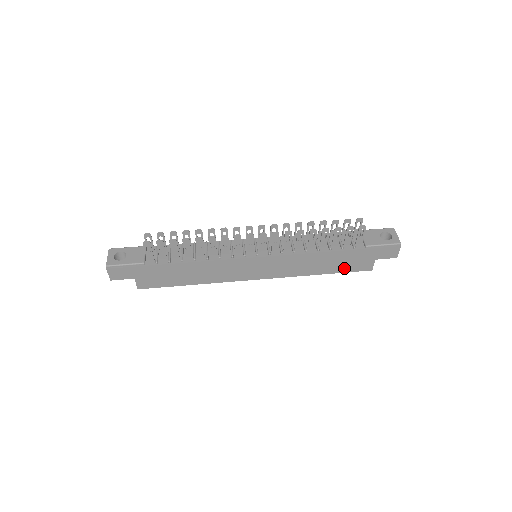
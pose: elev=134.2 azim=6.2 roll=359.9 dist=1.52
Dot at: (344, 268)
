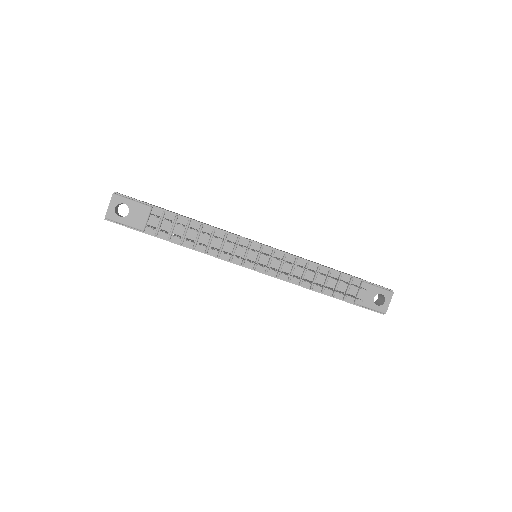
Dot at: occluded
